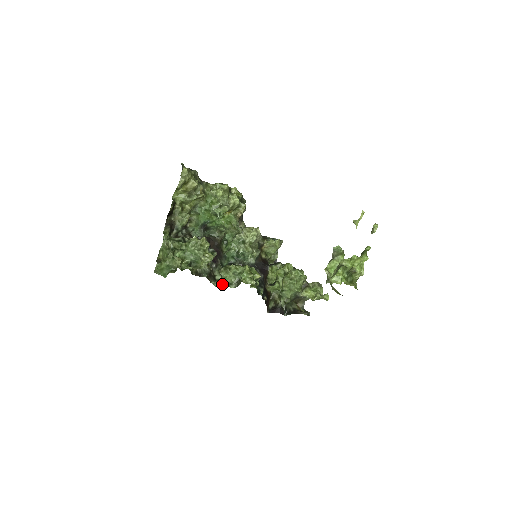
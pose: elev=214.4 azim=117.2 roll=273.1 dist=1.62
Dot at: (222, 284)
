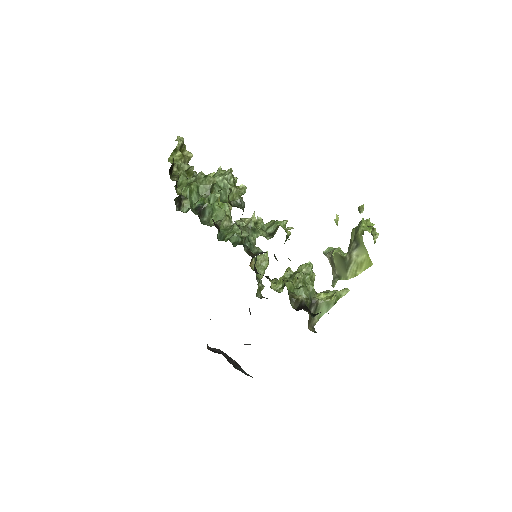
Dot at: (256, 233)
